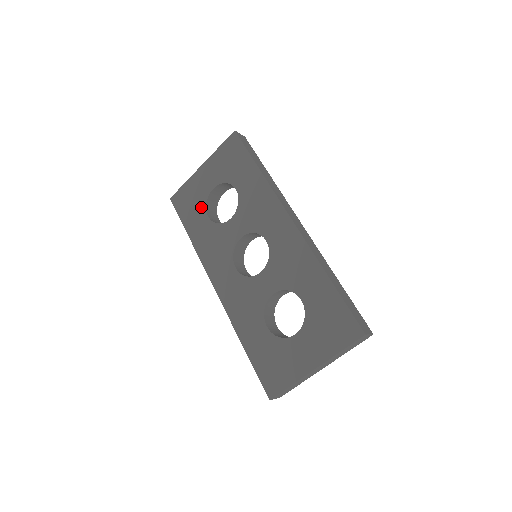
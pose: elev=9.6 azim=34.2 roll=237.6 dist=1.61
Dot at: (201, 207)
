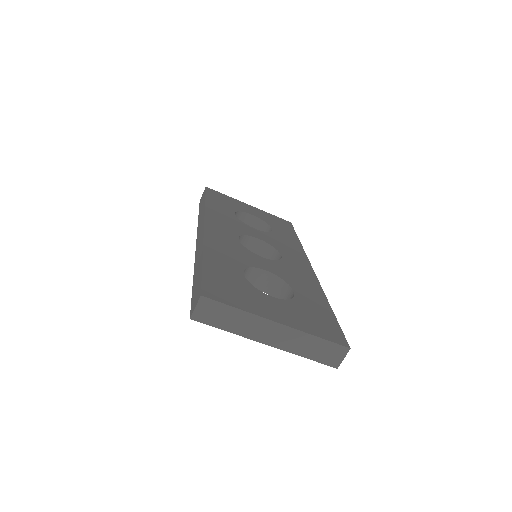
Dot at: (233, 208)
